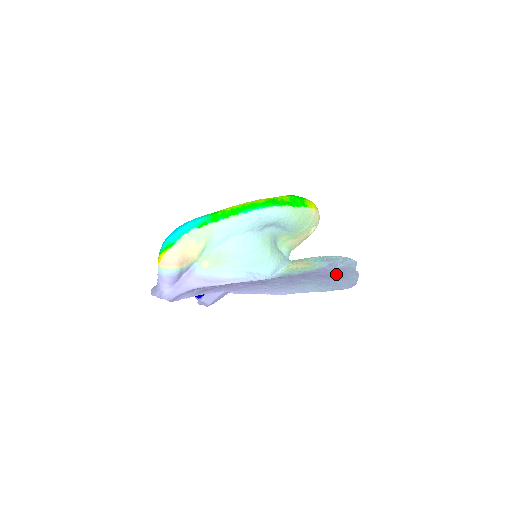
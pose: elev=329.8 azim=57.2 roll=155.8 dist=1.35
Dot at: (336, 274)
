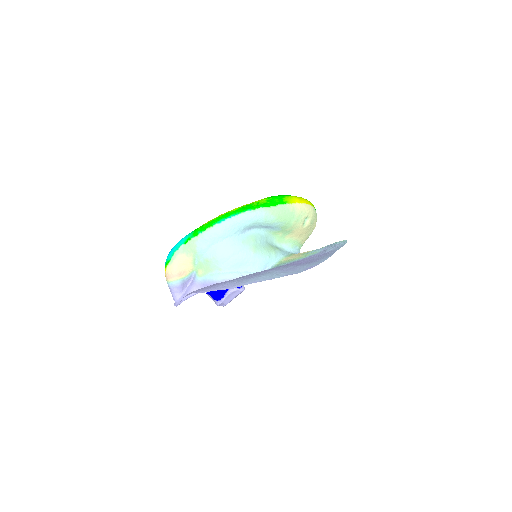
Dot at: (312, 260)
